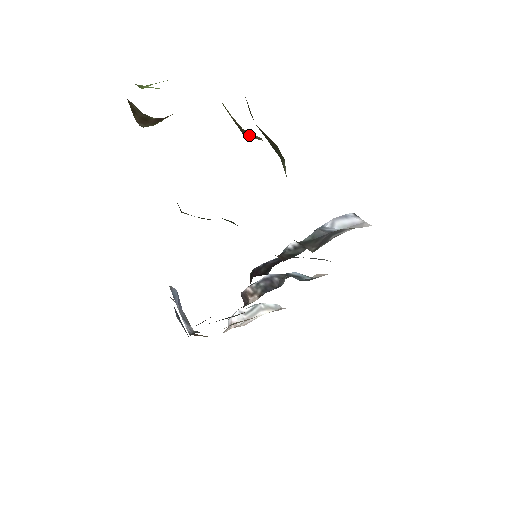
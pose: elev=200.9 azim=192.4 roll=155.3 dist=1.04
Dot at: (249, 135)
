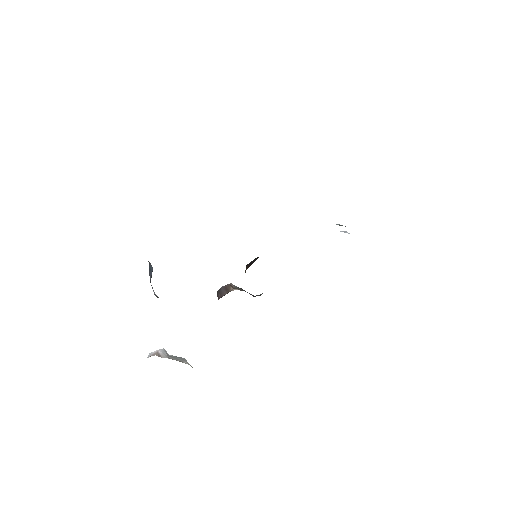
Dot at: occluded
